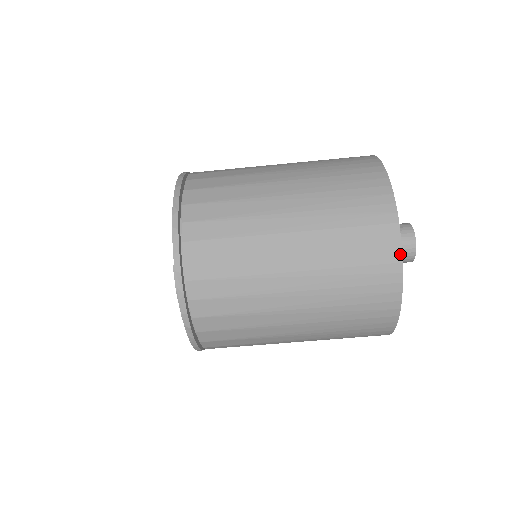
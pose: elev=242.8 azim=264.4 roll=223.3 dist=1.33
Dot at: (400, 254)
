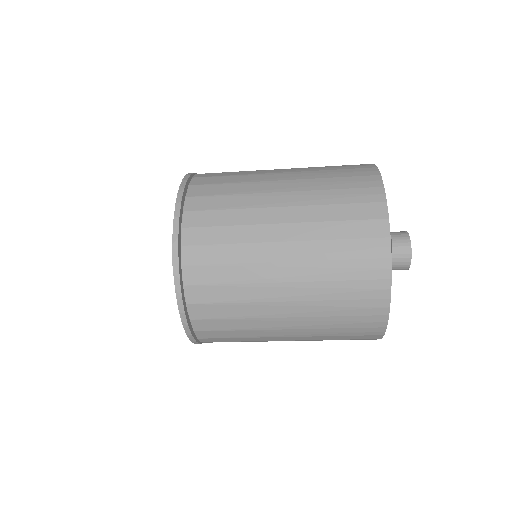
Dot at: occluded
